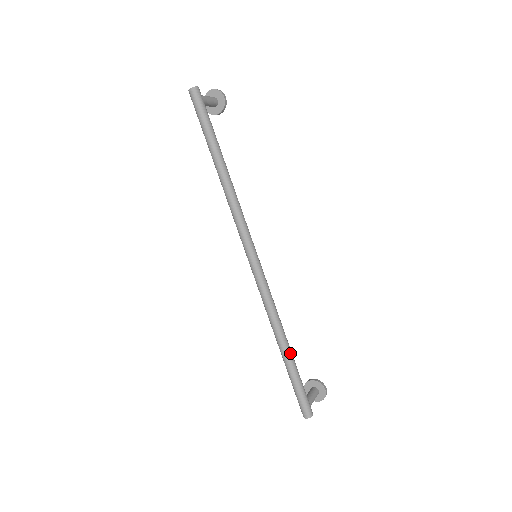
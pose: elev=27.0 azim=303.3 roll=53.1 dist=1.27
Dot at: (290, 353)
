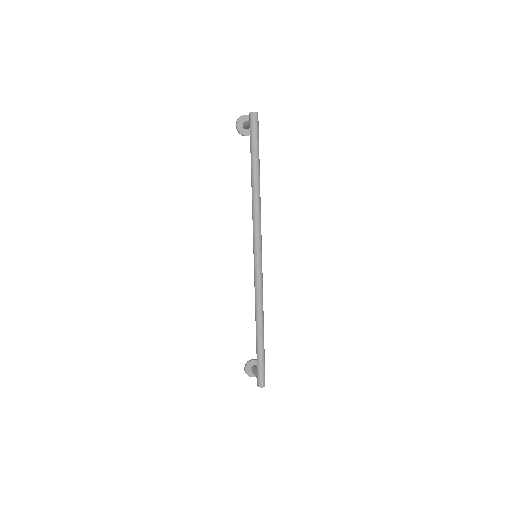
Dot at: occluded
